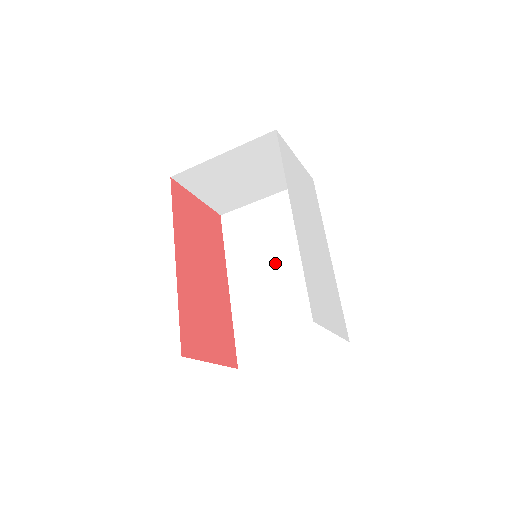
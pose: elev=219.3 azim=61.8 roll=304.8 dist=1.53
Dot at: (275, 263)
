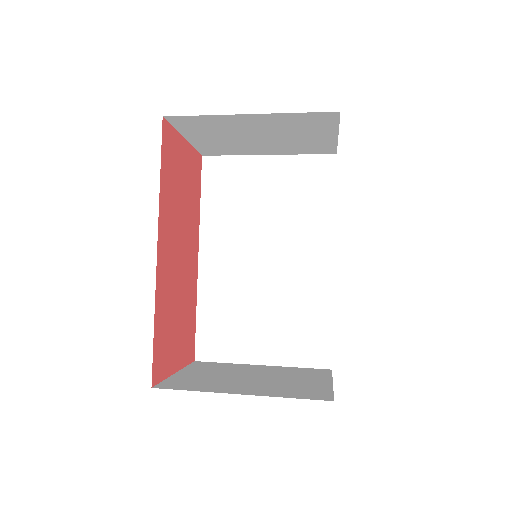
Dot at: (264, 248)
